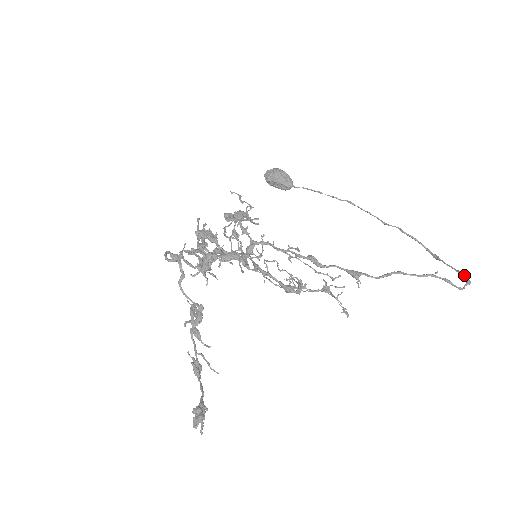
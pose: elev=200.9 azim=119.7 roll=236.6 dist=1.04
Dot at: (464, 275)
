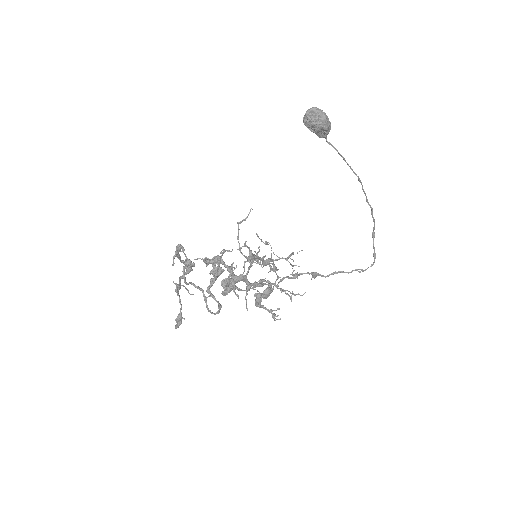
Dot at: occluded
